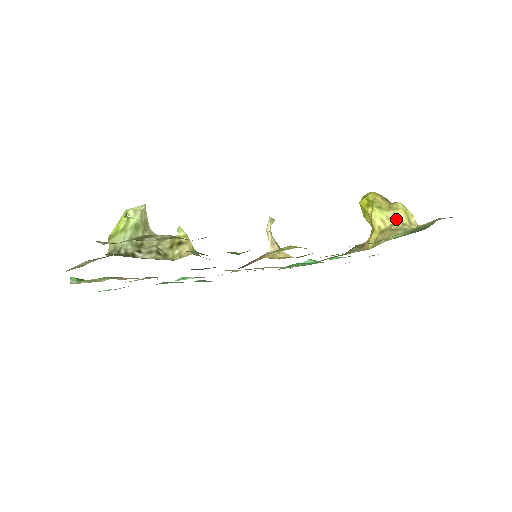
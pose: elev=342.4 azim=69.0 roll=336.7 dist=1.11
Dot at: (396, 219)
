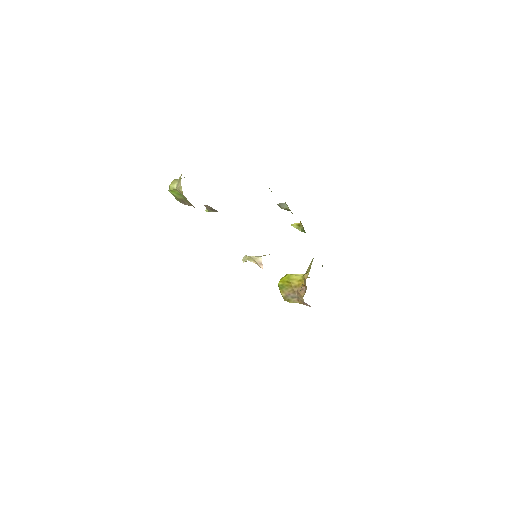
Dot at: occluded
